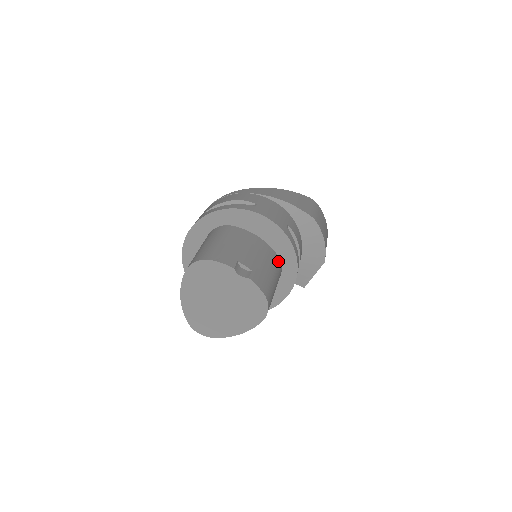
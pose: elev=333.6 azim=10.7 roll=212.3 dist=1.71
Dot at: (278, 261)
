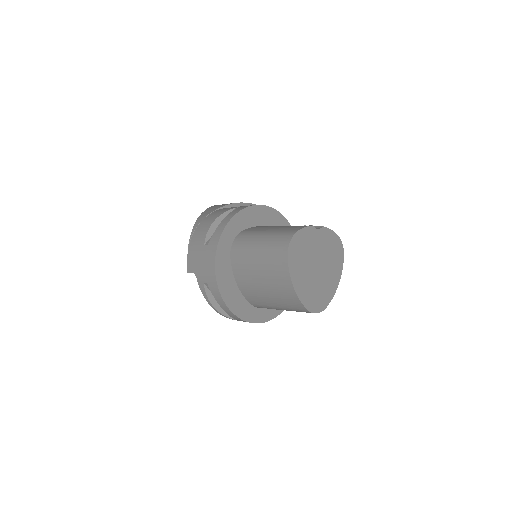
Dot at: occluded
